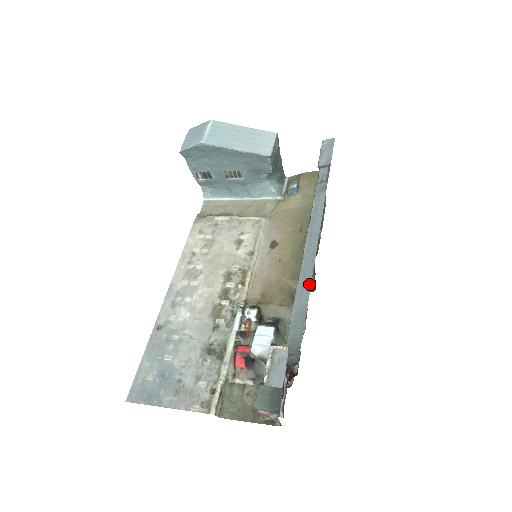
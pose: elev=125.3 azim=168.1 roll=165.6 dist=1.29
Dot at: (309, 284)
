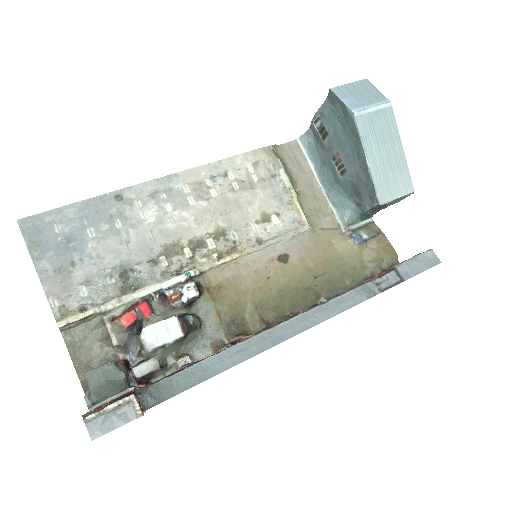
Dot at: (244, 358)
